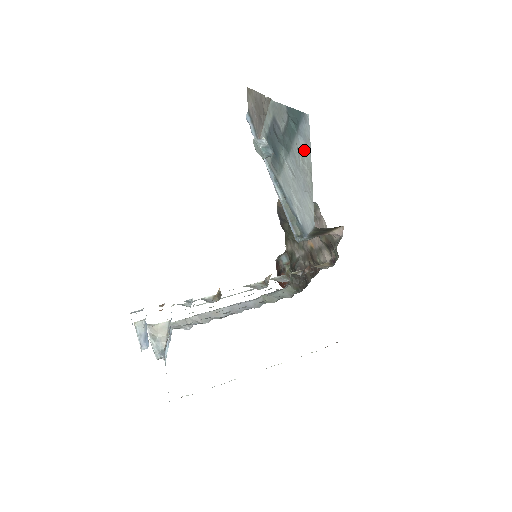
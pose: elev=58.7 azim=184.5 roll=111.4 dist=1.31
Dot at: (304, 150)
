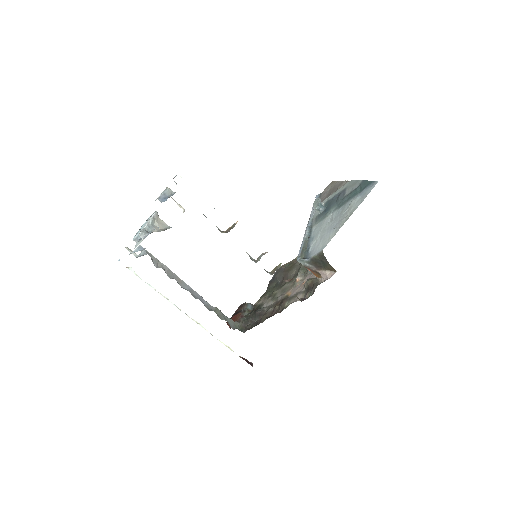
Dot at: (357, 202)
